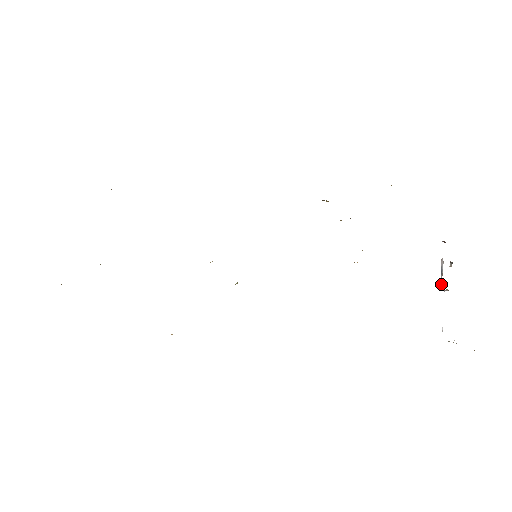
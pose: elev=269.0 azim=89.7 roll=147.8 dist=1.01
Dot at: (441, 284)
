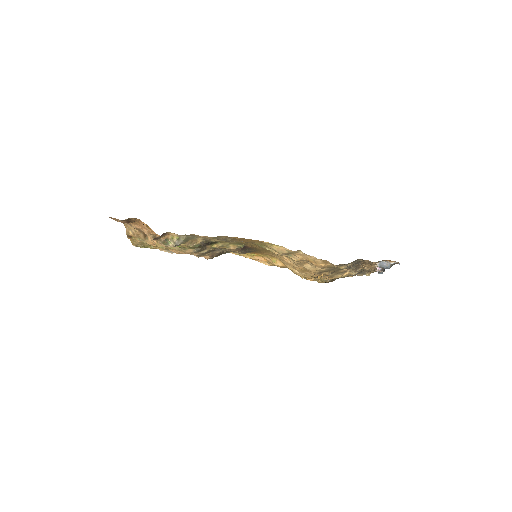
Dot at: (377, 267)
